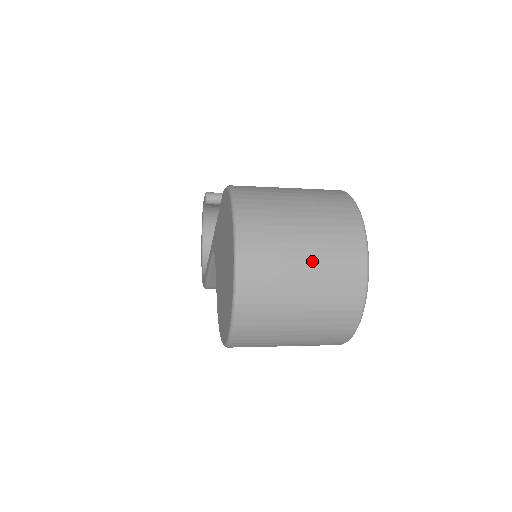
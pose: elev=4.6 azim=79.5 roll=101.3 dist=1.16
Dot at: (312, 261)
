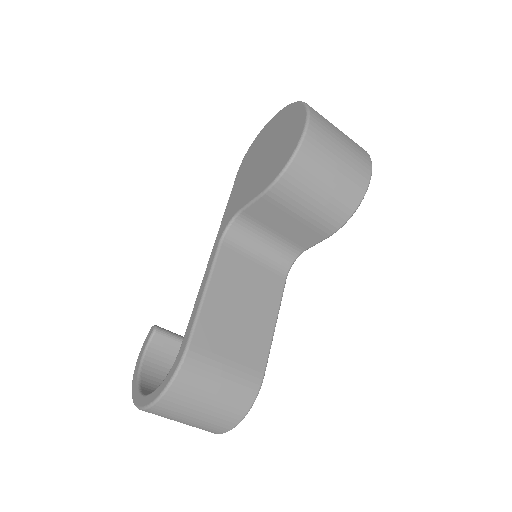
Dot at: occluded
